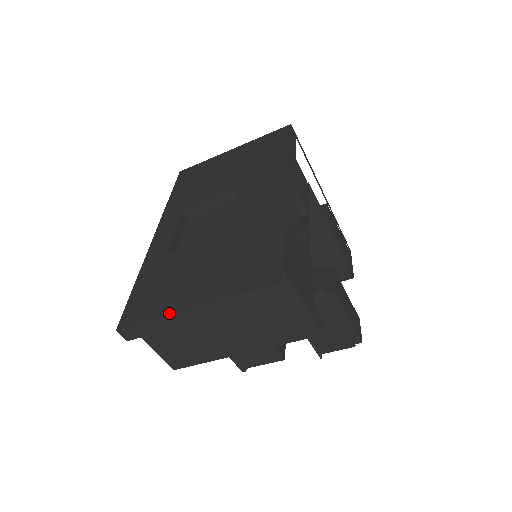
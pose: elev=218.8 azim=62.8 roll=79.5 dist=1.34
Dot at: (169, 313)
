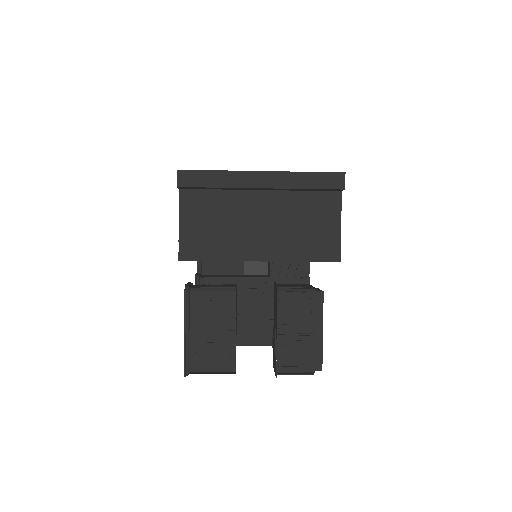
Dot at: occluded
